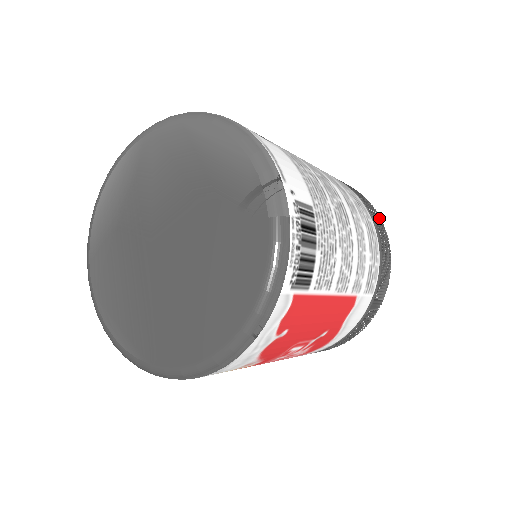
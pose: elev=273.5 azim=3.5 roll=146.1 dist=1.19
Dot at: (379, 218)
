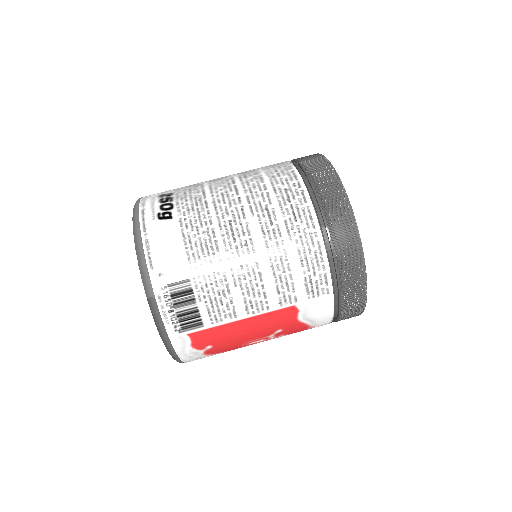
Dot at: (346, 211)
